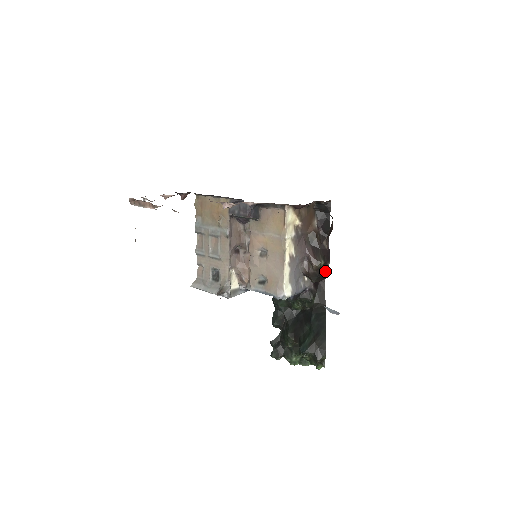
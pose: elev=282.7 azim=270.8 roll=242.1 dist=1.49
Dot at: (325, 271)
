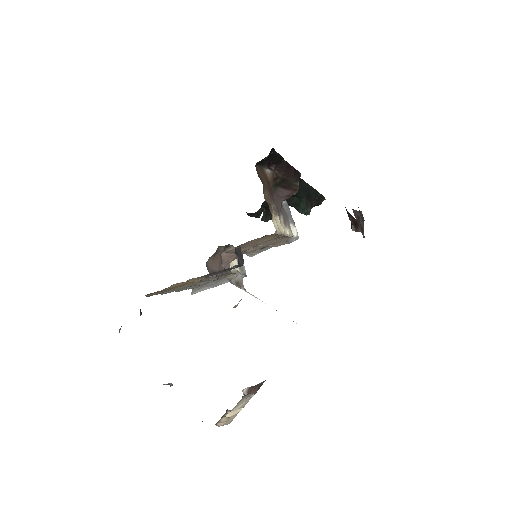
Dot at: occluded
